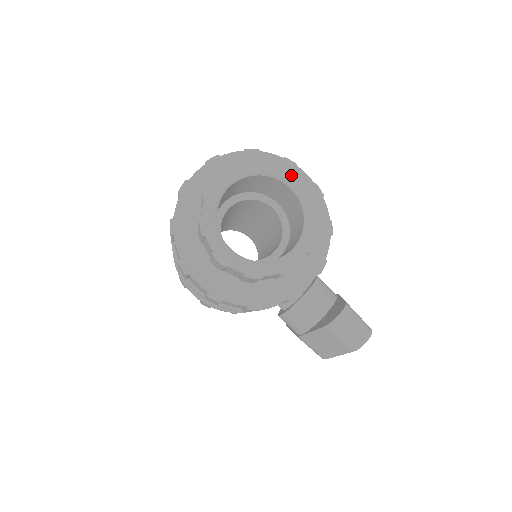
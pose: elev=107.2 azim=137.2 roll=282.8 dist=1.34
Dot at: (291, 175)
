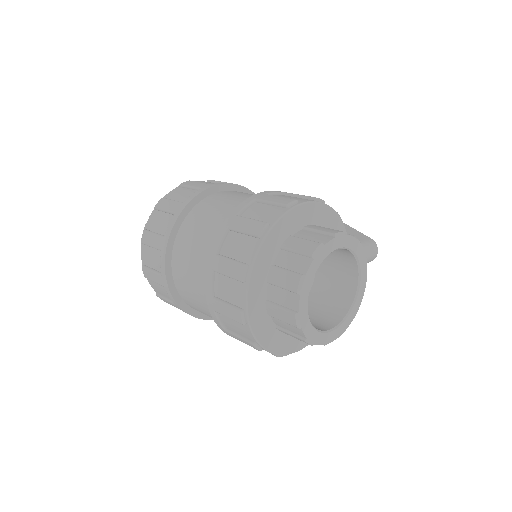
Dot at: (336, 241)
